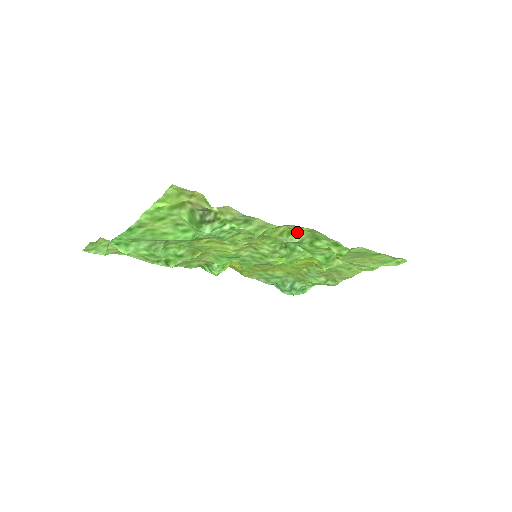
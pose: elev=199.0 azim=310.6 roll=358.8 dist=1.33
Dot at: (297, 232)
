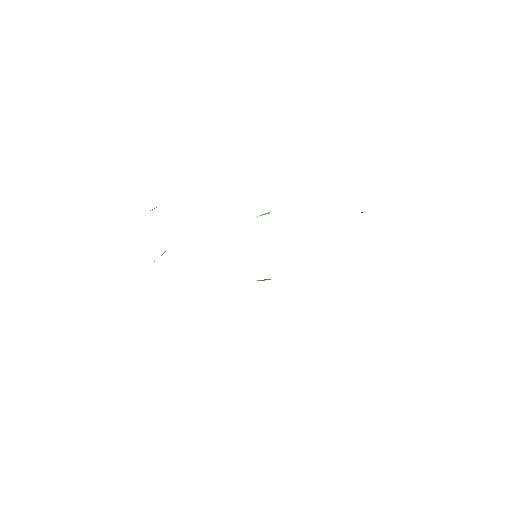
Dot at: occluded
